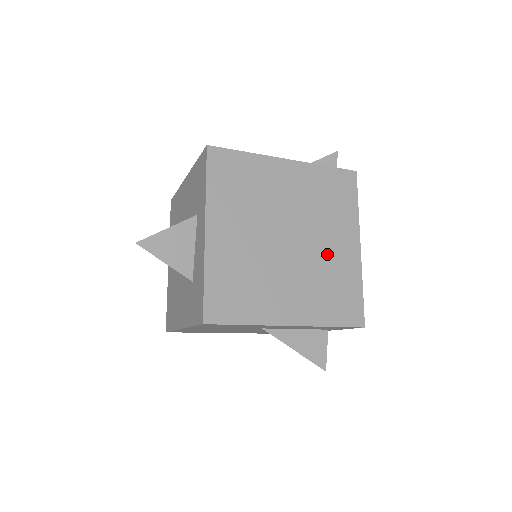
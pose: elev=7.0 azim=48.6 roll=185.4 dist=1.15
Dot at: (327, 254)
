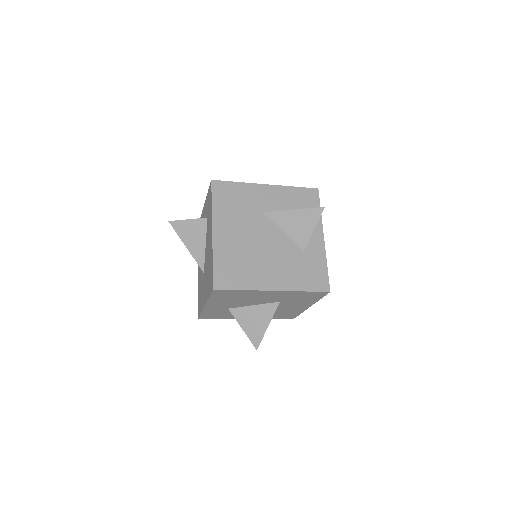
Dot at: occluded
